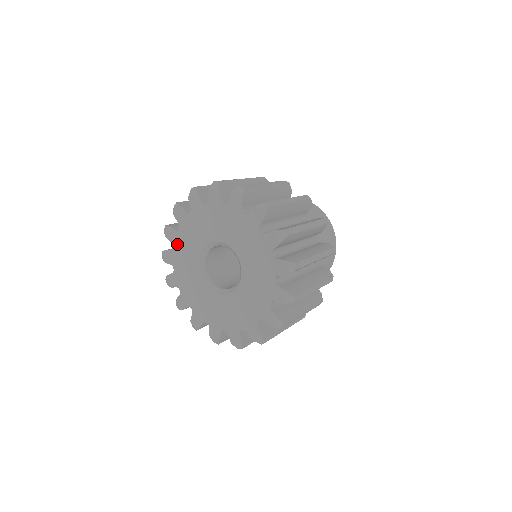
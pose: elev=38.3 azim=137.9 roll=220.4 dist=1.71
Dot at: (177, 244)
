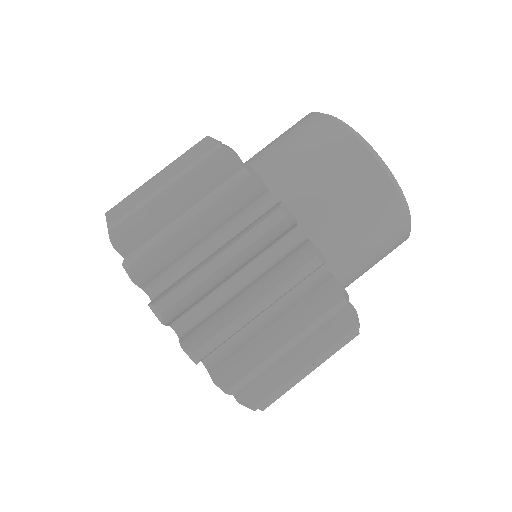
Dot at: occluded
